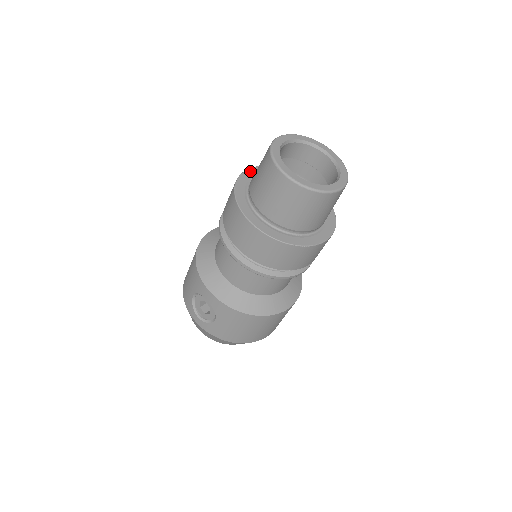
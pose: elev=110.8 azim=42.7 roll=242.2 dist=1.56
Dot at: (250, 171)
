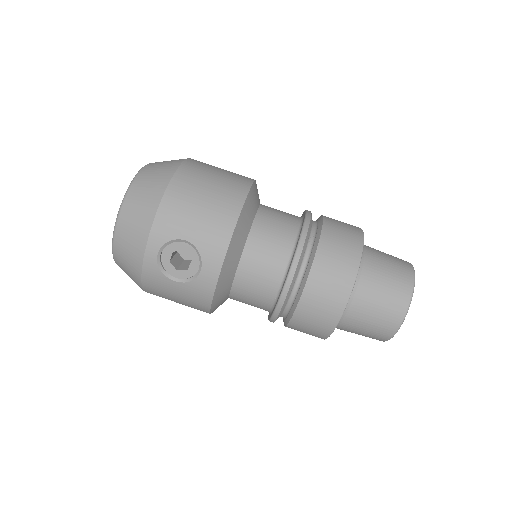
Dot at: occluded
